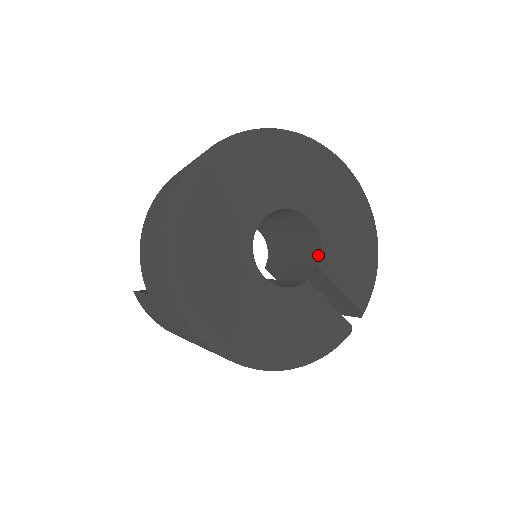
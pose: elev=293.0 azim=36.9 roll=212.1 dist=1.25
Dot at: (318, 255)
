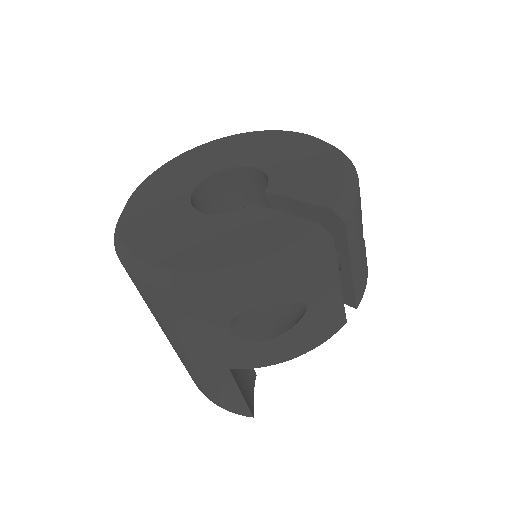
Dot at: occluded
